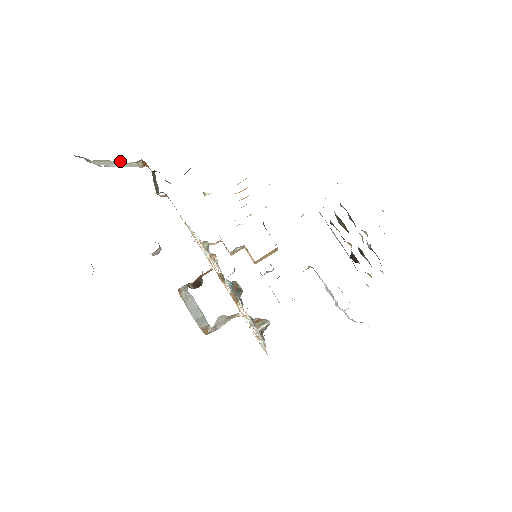
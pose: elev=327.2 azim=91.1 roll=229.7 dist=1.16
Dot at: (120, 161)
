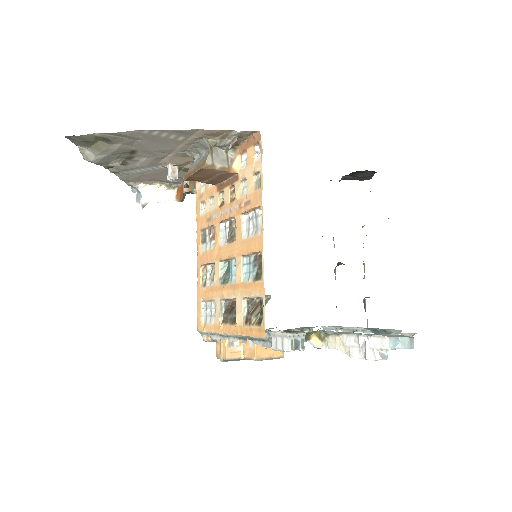
Dot at: (162, 189)
